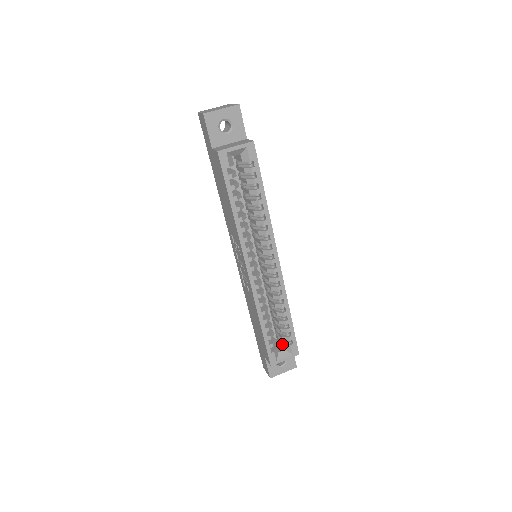
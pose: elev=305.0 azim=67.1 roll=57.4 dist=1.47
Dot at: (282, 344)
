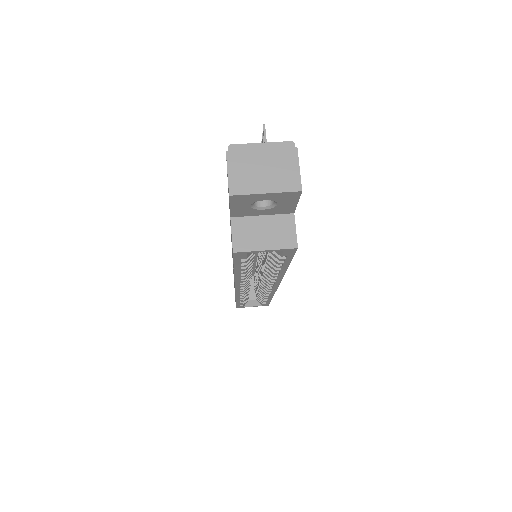
Dot at: (255, 294)
